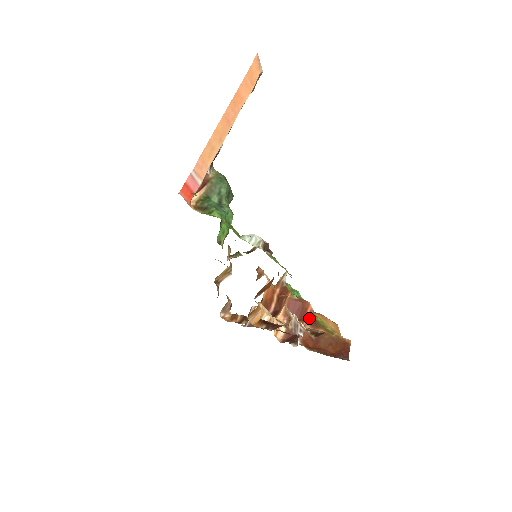
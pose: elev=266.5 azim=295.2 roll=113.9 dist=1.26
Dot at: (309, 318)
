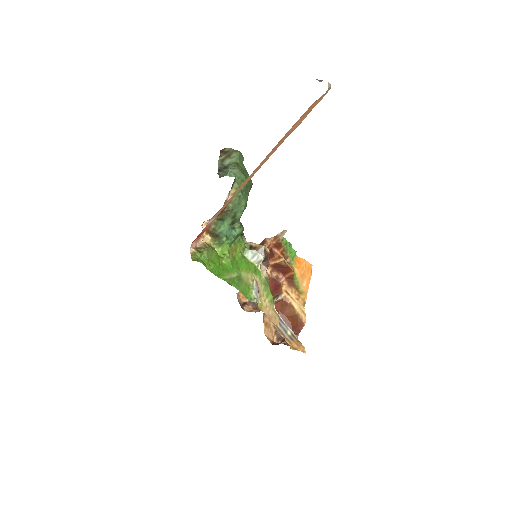
Dot at: (288, 277)
